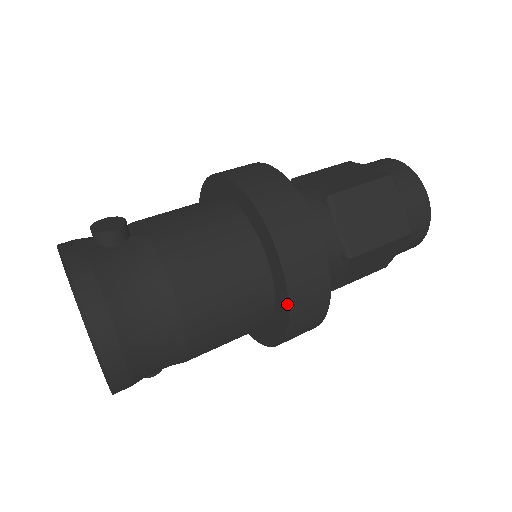
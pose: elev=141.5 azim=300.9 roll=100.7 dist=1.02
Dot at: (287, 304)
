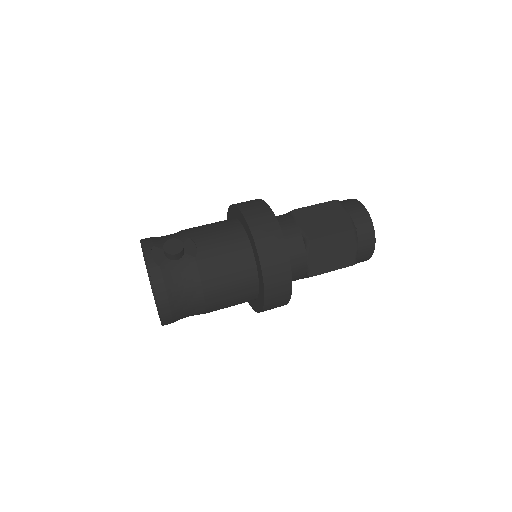
Dot at: (263, 305)
